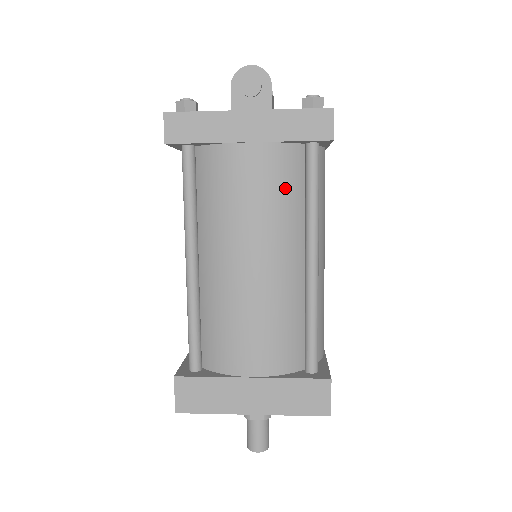
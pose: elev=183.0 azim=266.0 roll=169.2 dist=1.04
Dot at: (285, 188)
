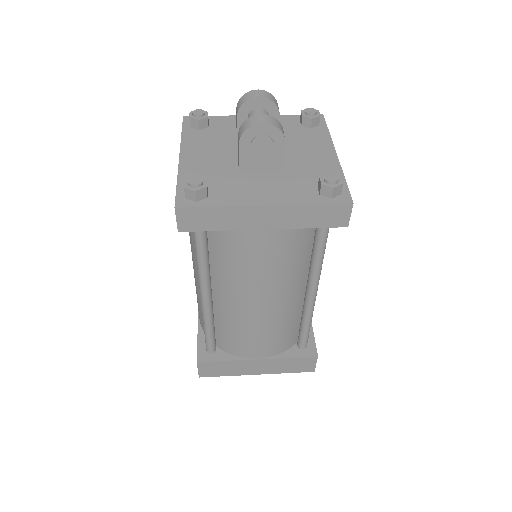
Dot at: (295, 253)
